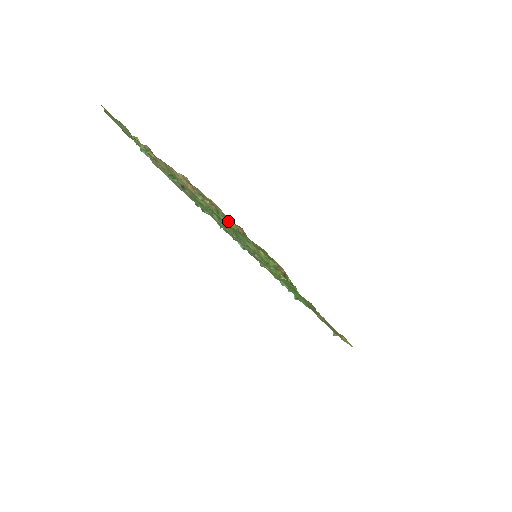
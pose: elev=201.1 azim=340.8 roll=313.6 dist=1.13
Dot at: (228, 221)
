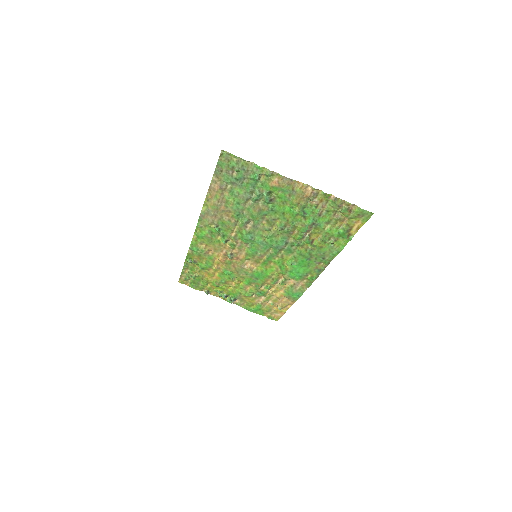
Dot at: (340, 205)
